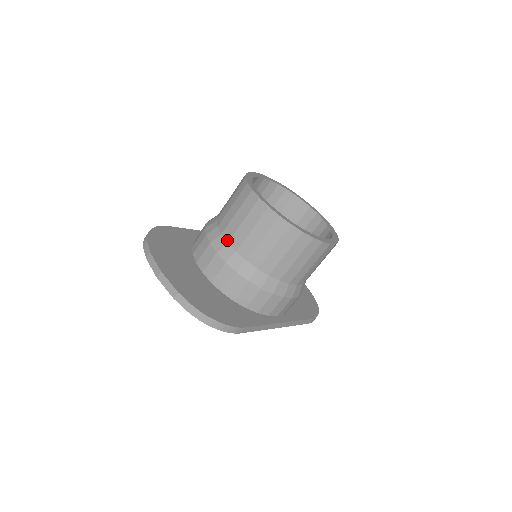
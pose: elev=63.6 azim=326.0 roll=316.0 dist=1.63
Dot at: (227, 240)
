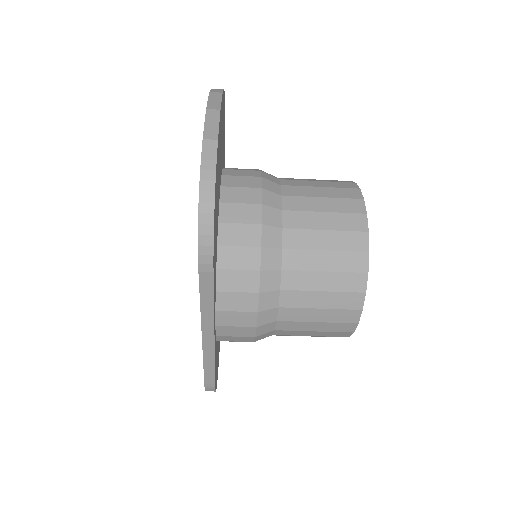
Dot at: (284, 193)
